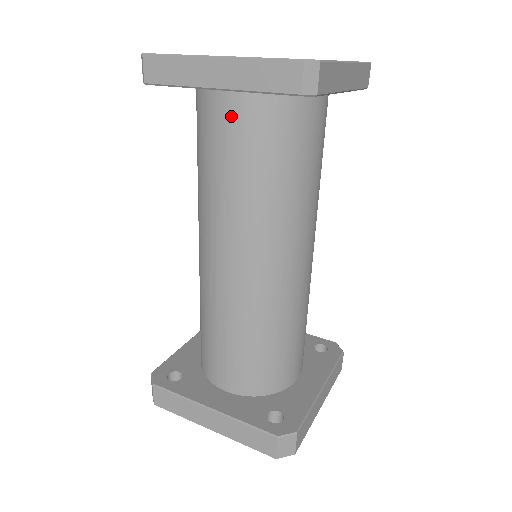
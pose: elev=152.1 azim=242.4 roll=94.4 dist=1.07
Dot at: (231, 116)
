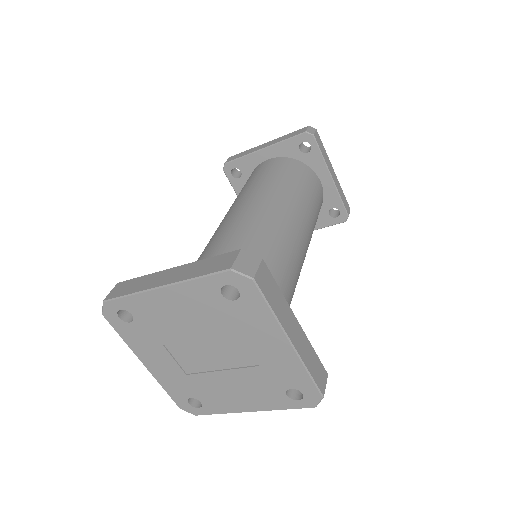
Dot at: (266, 165)
